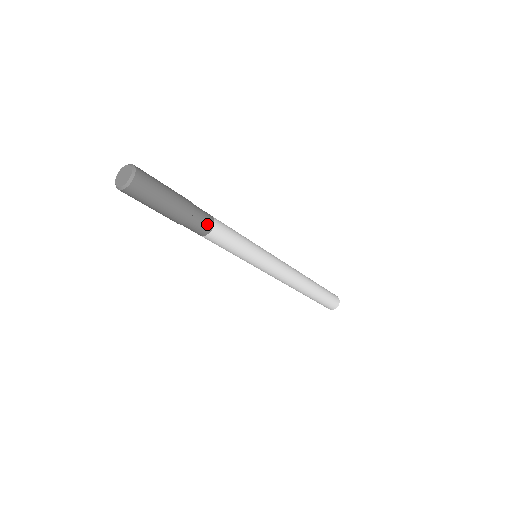
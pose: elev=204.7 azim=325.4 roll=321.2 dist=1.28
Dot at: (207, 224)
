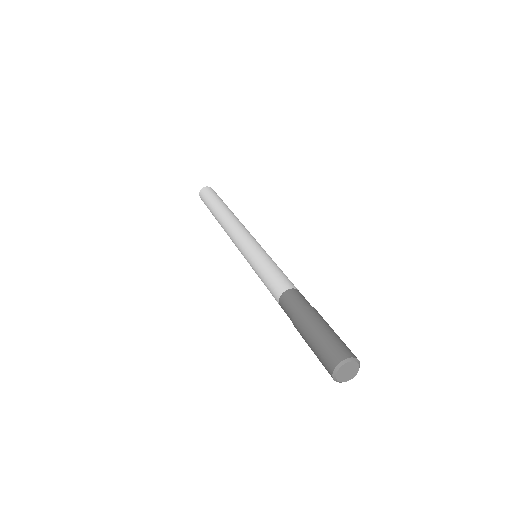
Dot at: occluded
